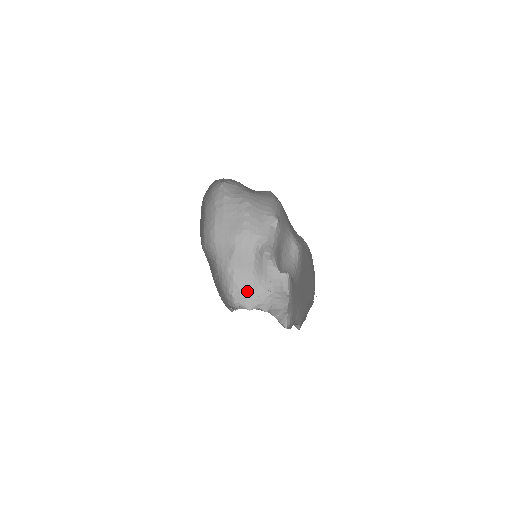
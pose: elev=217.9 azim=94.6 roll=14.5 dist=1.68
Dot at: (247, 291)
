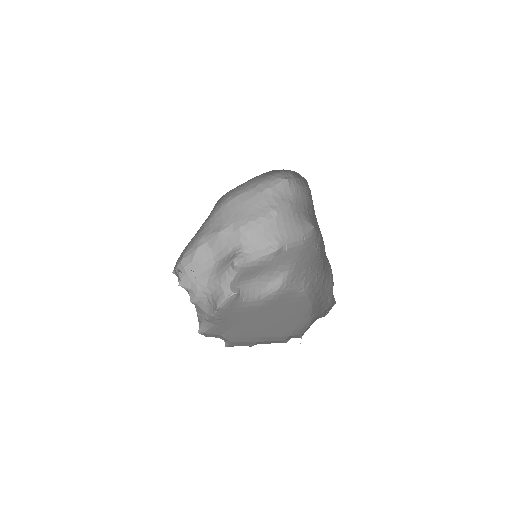
Dot at: (195, 269)
